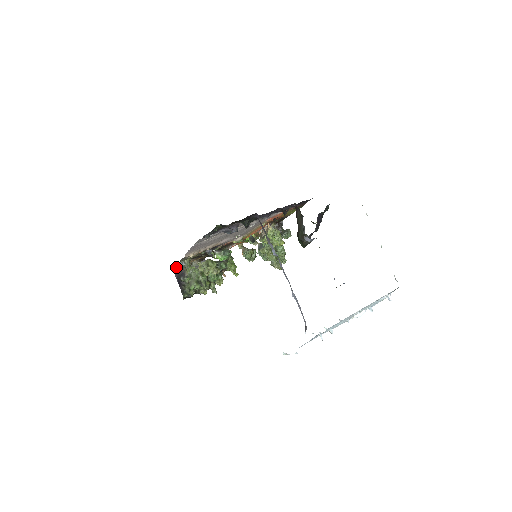
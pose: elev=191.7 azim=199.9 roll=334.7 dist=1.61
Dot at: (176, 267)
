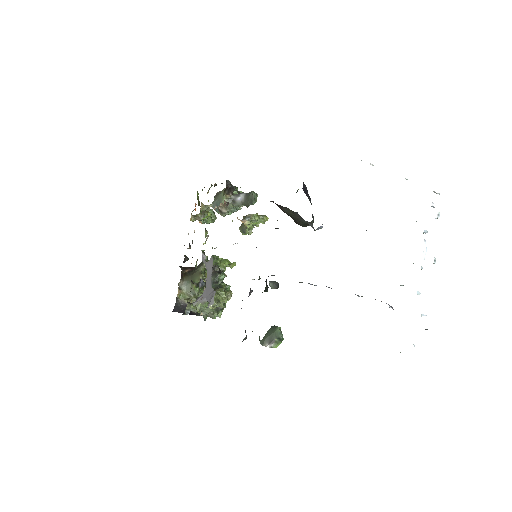
Dot at: occluded
